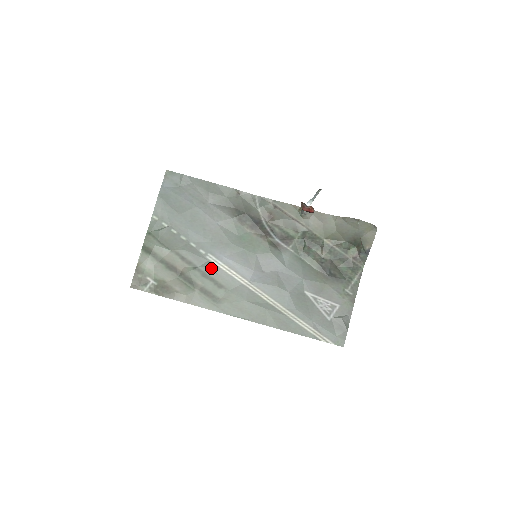
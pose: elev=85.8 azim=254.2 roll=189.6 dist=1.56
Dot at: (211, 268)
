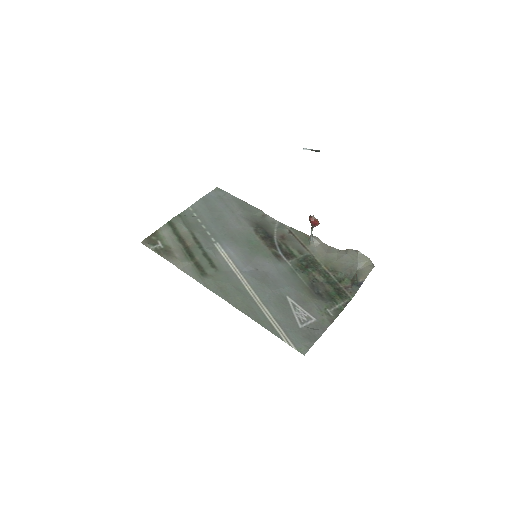
Dot at: (213, 252)
